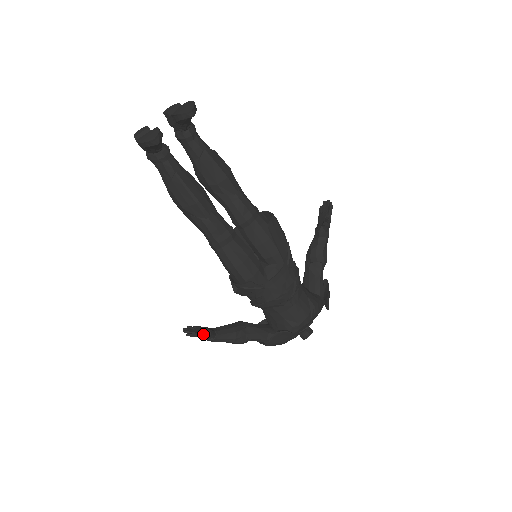
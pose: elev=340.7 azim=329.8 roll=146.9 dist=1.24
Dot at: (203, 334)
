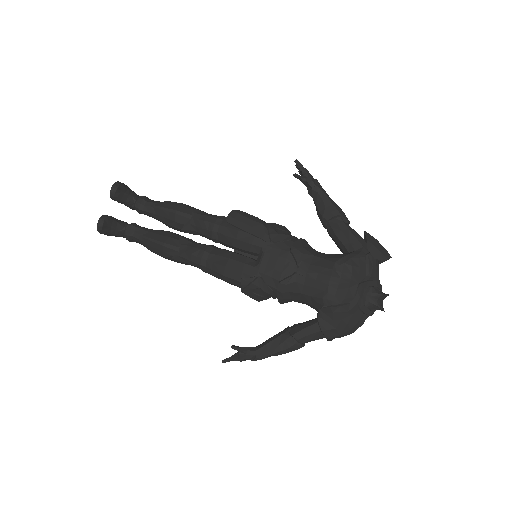
Dot at: (238, 355)
